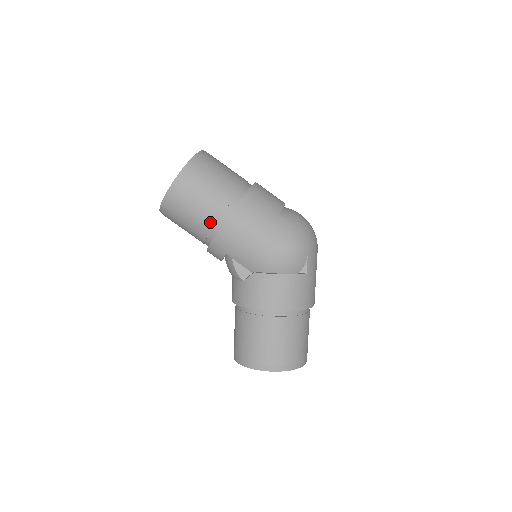
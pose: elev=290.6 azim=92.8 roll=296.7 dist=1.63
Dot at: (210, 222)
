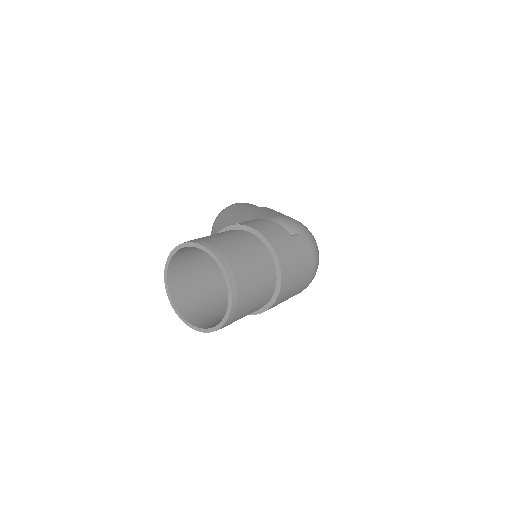
Dot at: occluded
